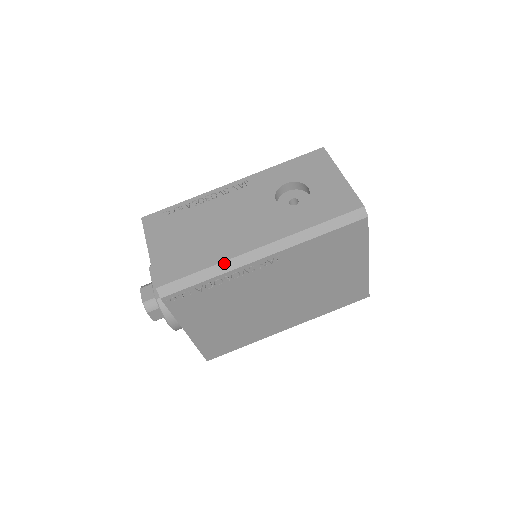
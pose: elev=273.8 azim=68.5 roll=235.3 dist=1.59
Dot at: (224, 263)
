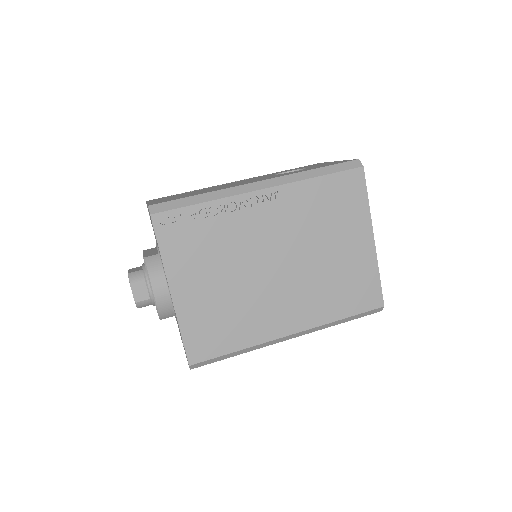
Dot at: (221, 191)
